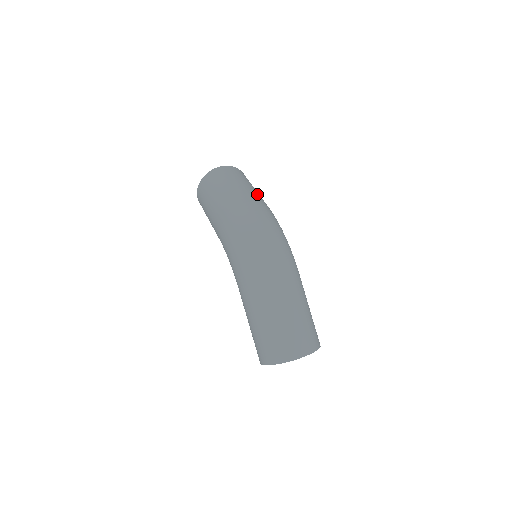
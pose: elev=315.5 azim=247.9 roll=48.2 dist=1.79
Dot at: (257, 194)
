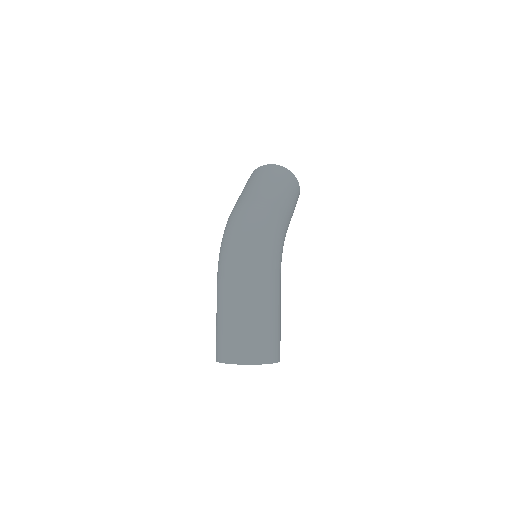
Dot at: (277, 195)
